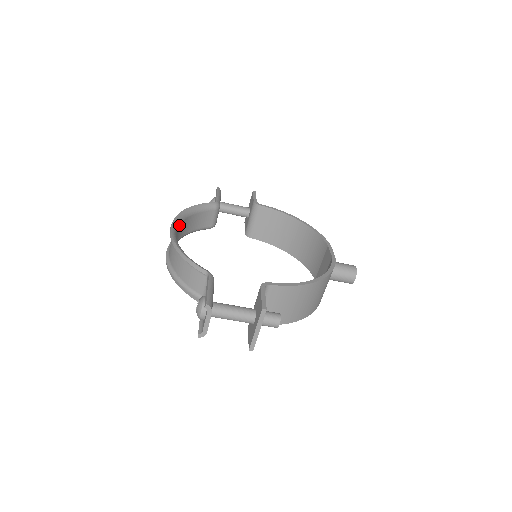
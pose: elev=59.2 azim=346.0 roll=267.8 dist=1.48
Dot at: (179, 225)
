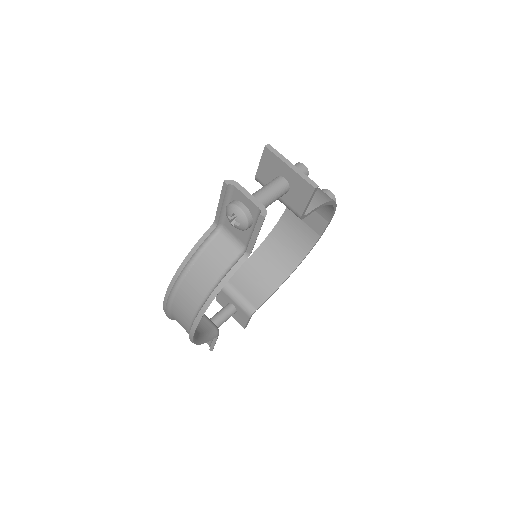
Dot at: occluded
